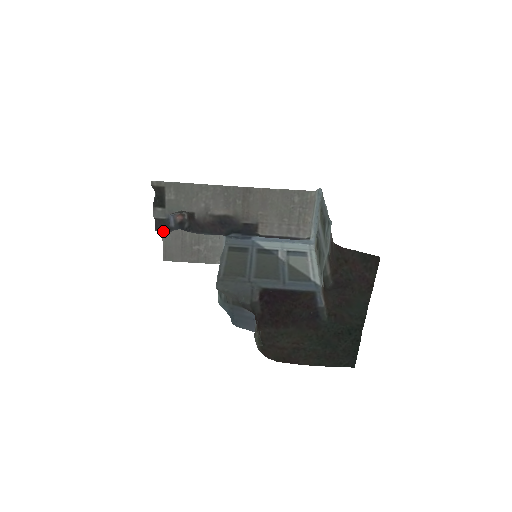
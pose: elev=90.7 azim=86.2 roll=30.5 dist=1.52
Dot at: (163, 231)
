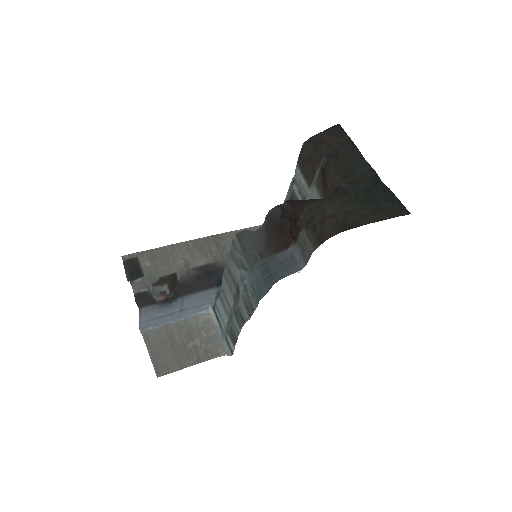
Dot at: (145, 341)
